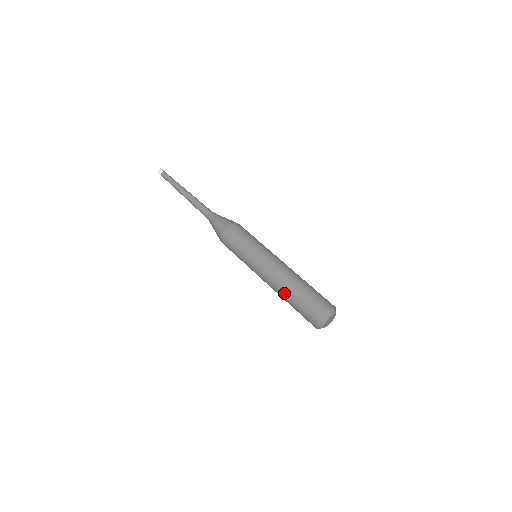
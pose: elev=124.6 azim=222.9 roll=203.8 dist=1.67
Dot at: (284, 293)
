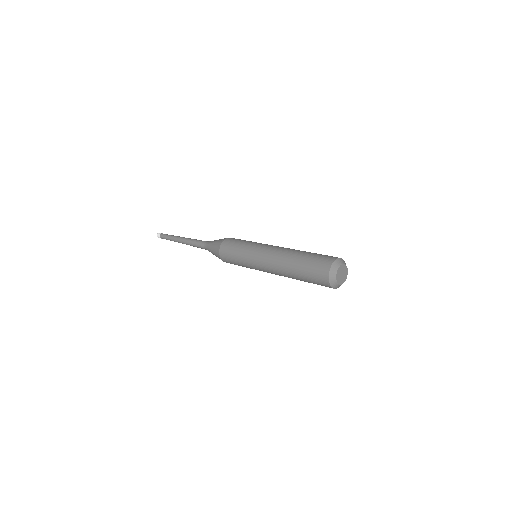
Dot at: (289, 274)
